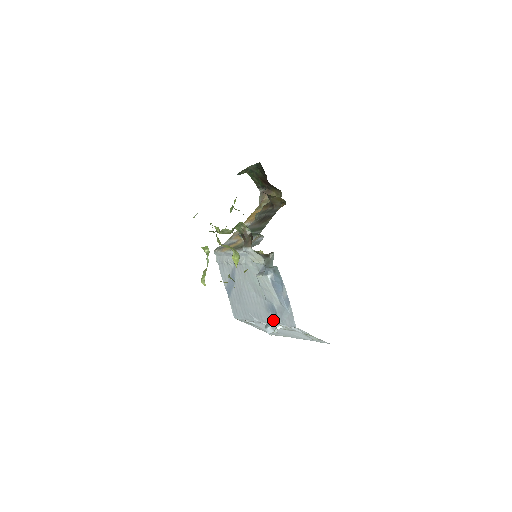
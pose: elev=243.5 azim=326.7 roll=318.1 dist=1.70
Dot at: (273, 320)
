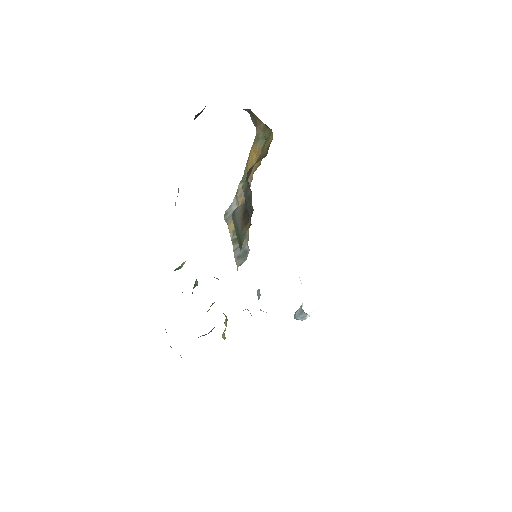
Dot at: (300, 311)
